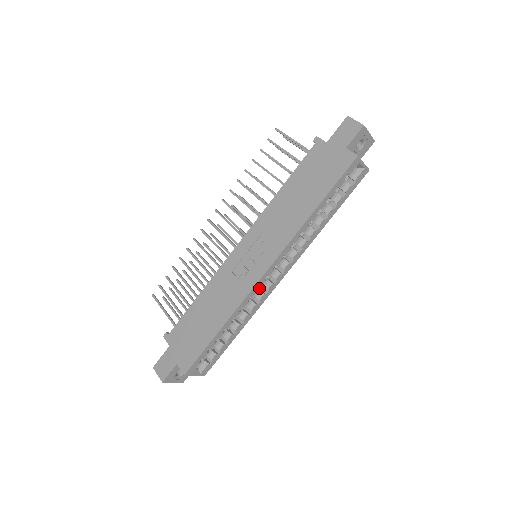
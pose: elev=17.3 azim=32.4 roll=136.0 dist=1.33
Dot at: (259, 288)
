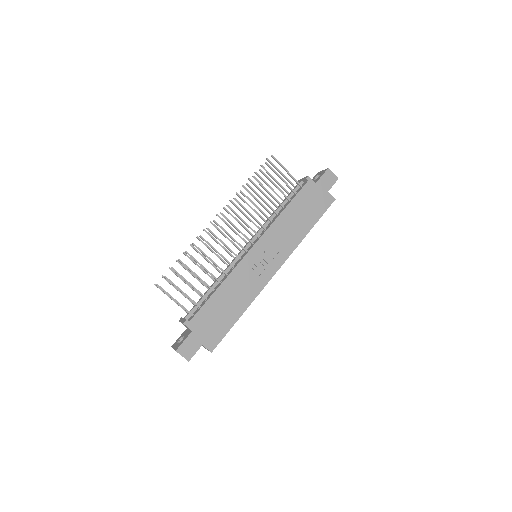
Dot at: occluded
